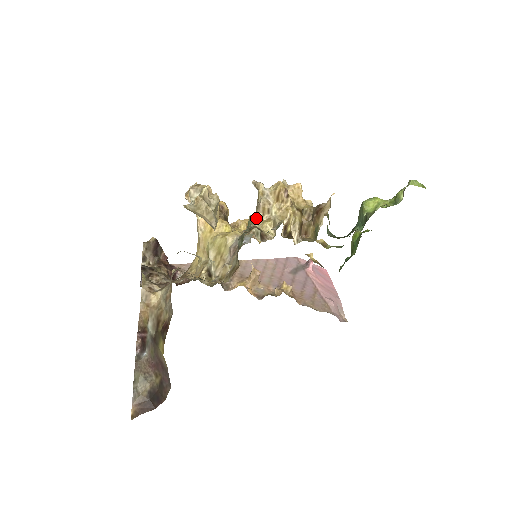
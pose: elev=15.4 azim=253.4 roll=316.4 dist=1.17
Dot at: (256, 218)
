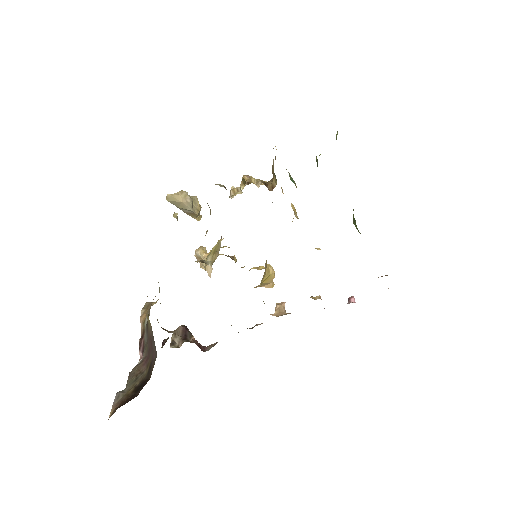
Dot at: occluded
